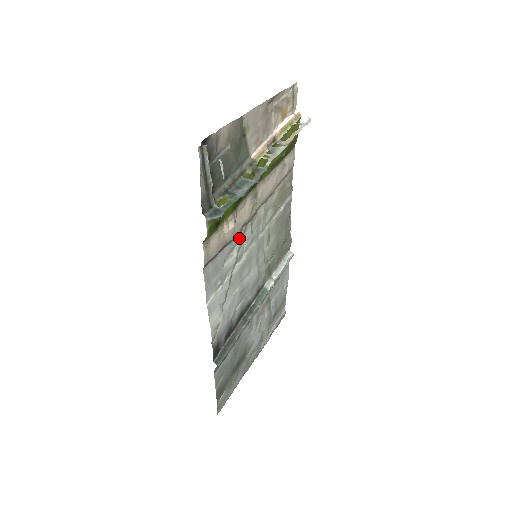
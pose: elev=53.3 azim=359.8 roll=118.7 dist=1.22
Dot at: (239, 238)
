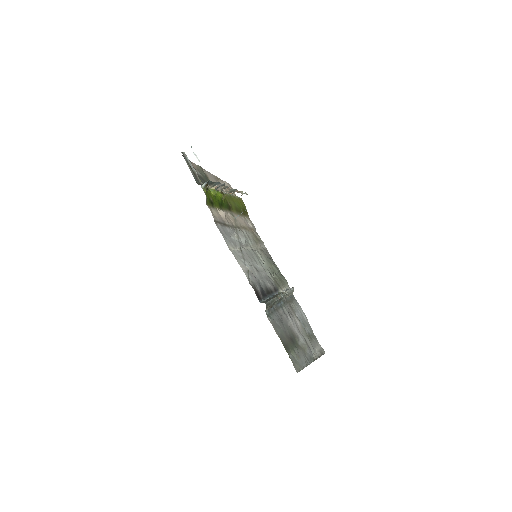
Dot at: (234, 232)
